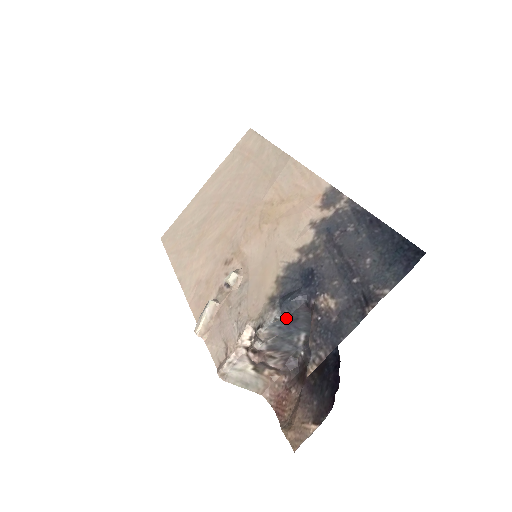
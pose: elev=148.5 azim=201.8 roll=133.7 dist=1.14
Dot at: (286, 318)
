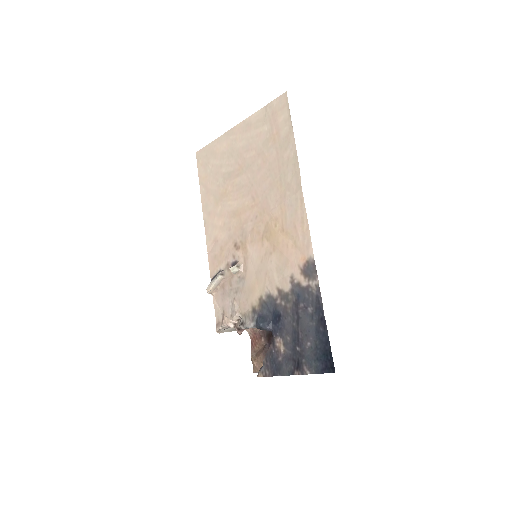
Dot at: occluded
